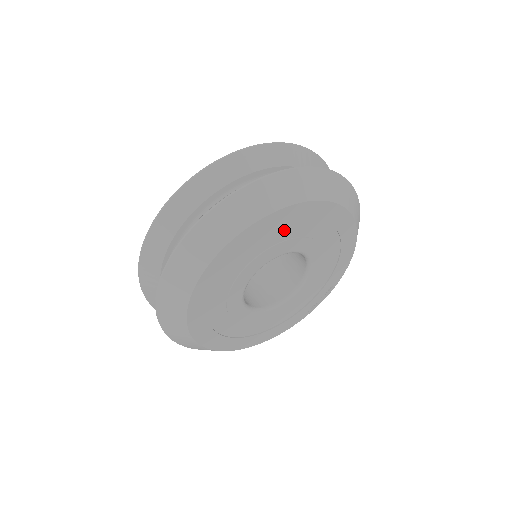
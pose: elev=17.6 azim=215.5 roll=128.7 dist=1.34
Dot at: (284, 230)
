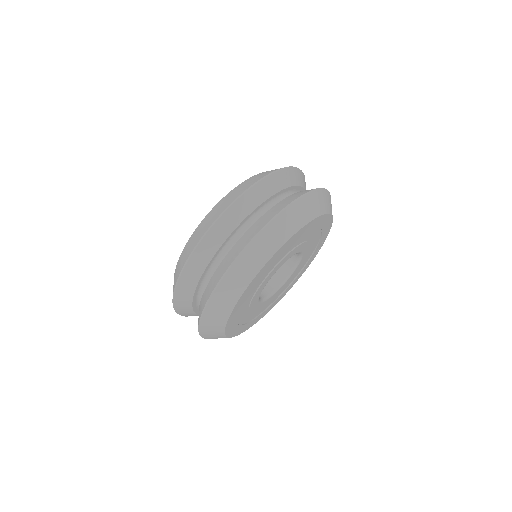
Dot at: (274, 263)
